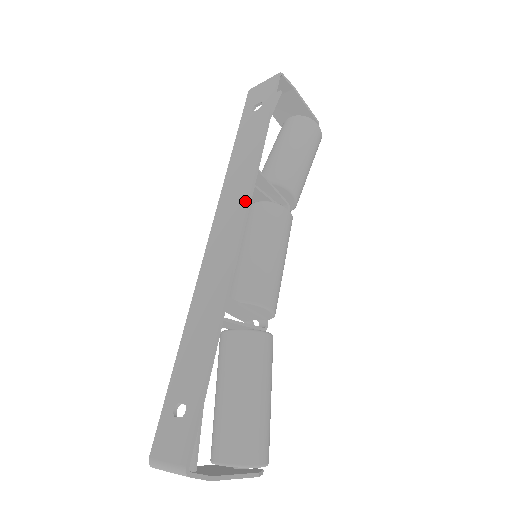
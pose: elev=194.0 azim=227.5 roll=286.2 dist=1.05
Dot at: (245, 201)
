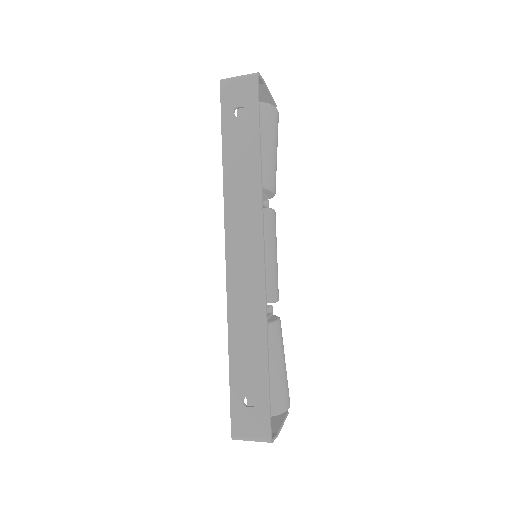
Dot at: (259, 225)
